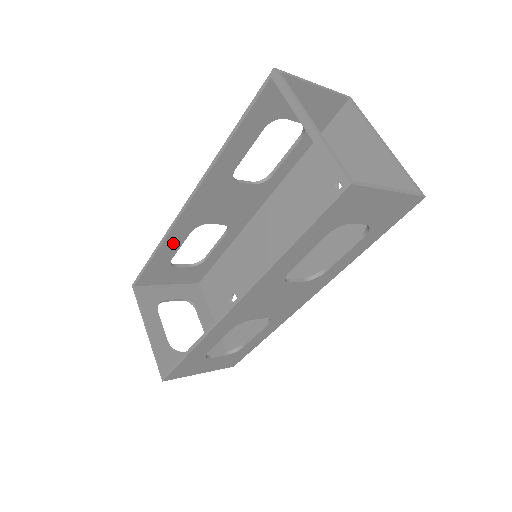
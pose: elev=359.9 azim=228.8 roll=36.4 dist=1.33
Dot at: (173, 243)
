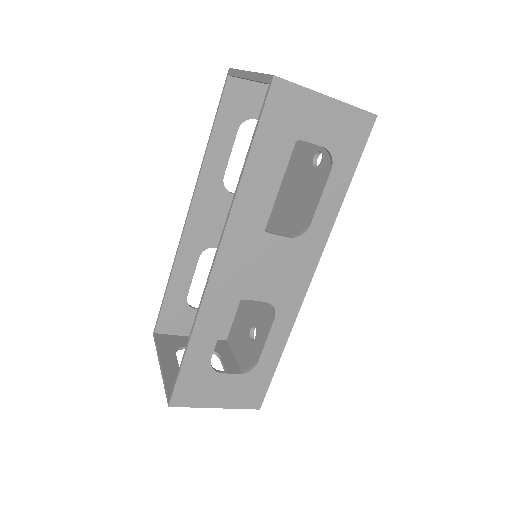
Dot at: (184, 271)
